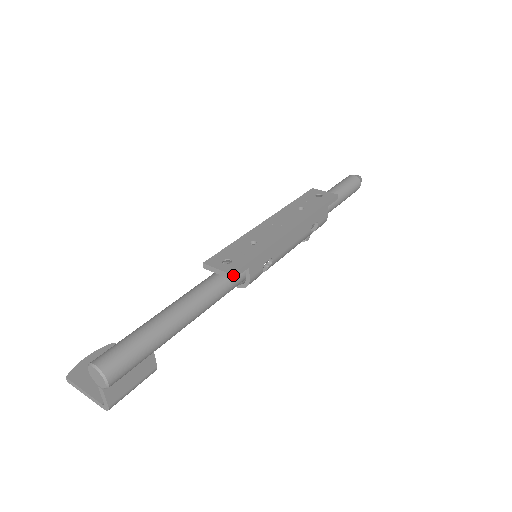
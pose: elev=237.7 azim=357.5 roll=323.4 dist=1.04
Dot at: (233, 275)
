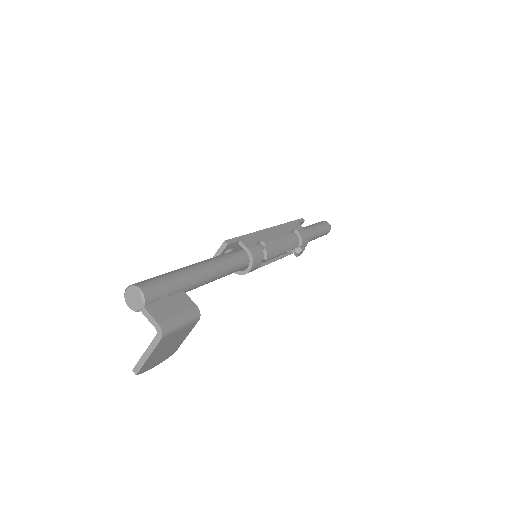
Dot at: (225, 242)
